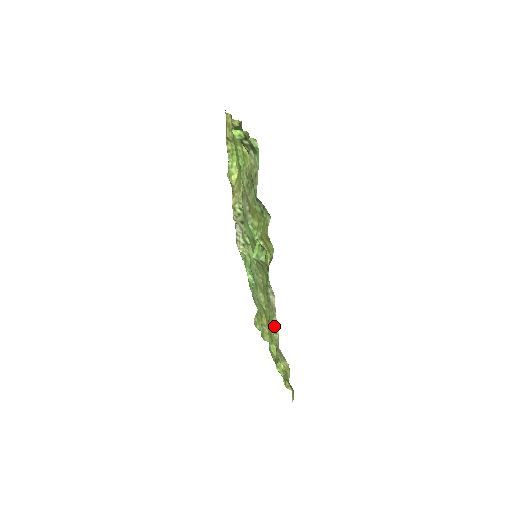
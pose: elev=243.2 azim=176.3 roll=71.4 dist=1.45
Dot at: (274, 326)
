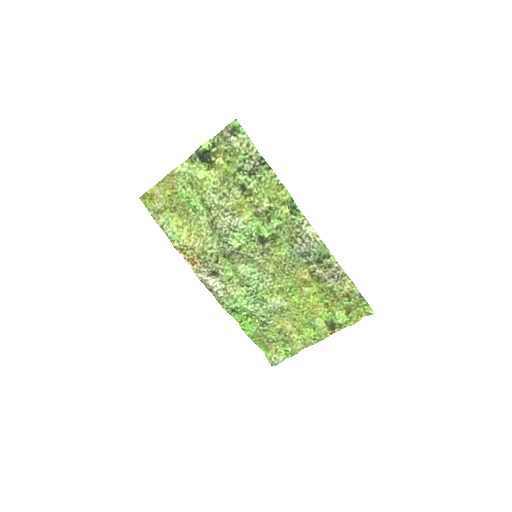
Dot at: (326, 251)
